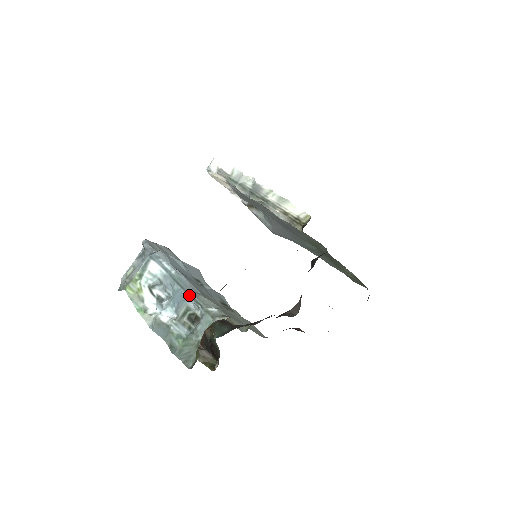
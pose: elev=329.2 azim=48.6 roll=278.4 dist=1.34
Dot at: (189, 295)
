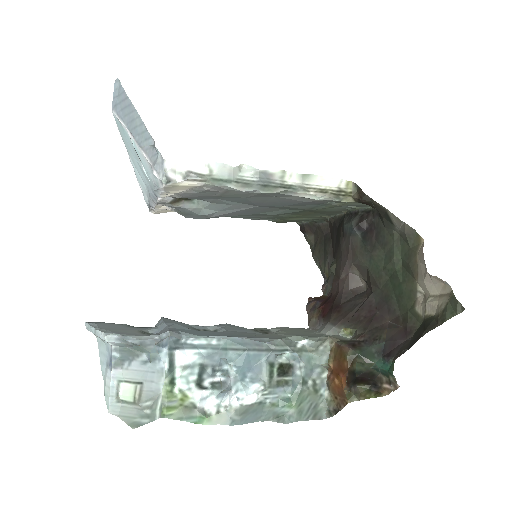
Dot at: (263, 351)
